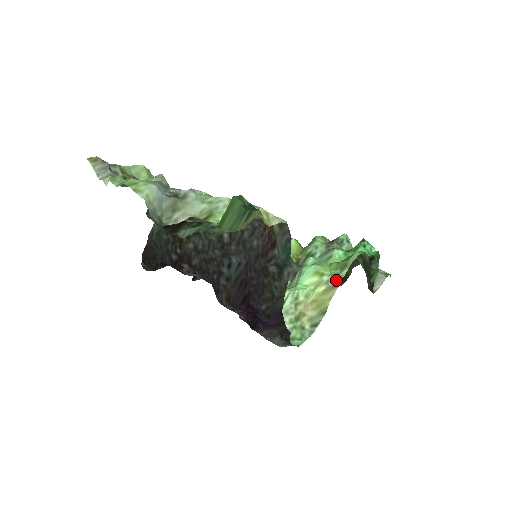
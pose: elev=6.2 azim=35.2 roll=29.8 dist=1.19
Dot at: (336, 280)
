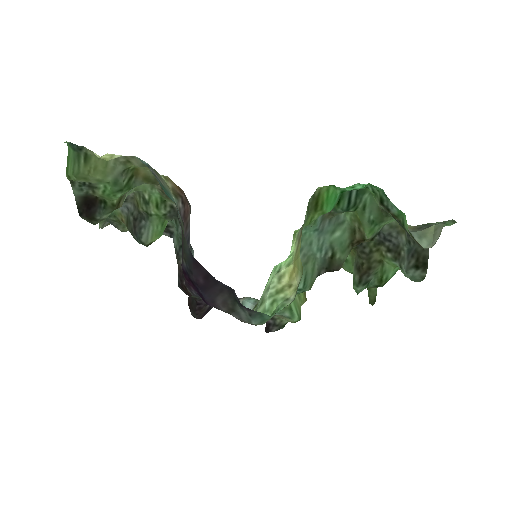
Dot at: (301, 227)
